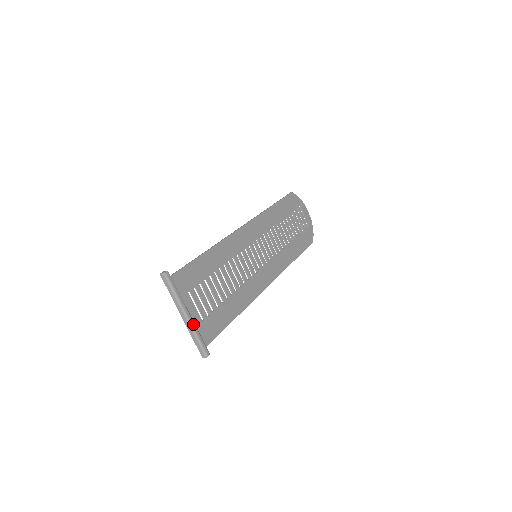
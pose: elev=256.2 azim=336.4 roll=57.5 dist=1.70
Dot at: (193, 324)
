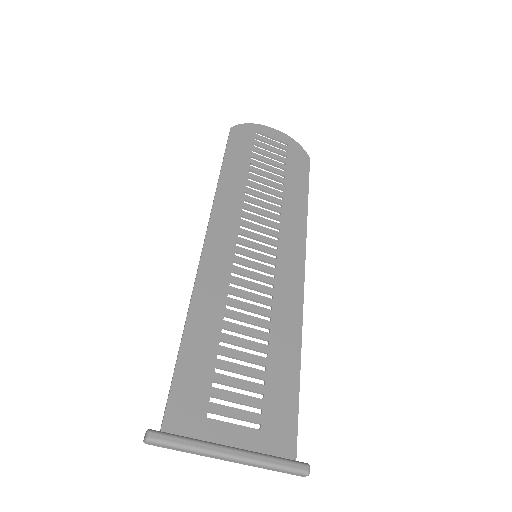
Dot at: (250, 456)
